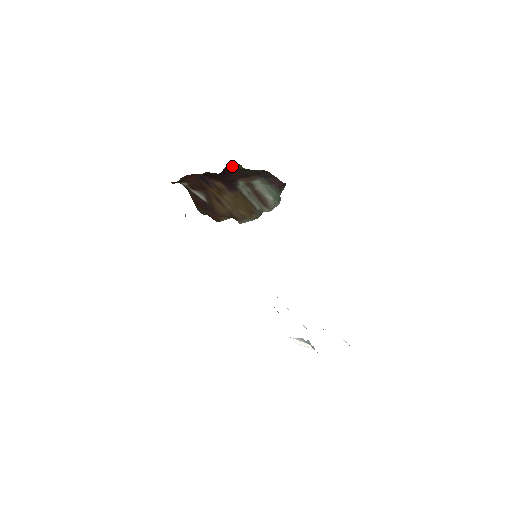
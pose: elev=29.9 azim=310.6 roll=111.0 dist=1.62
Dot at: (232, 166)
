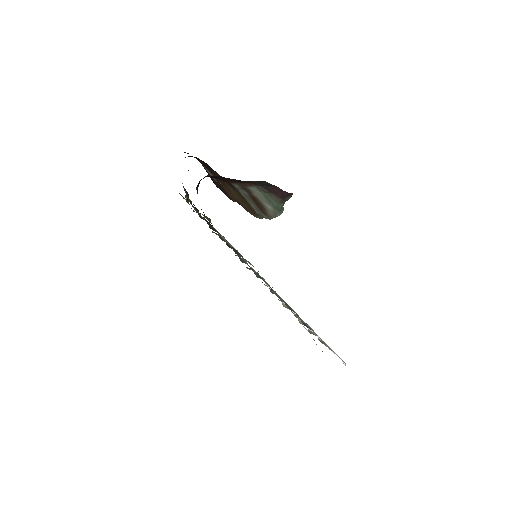
Dot at: occluded
